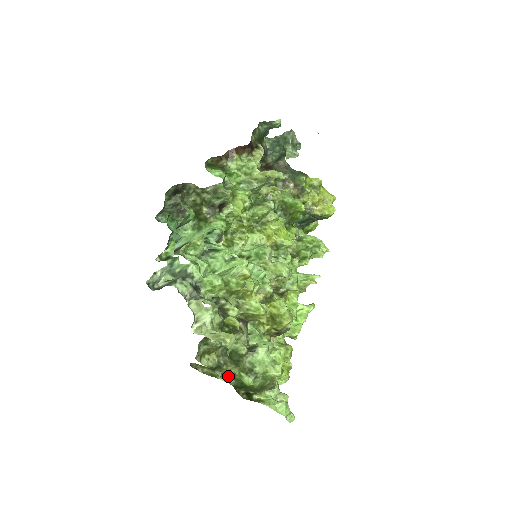
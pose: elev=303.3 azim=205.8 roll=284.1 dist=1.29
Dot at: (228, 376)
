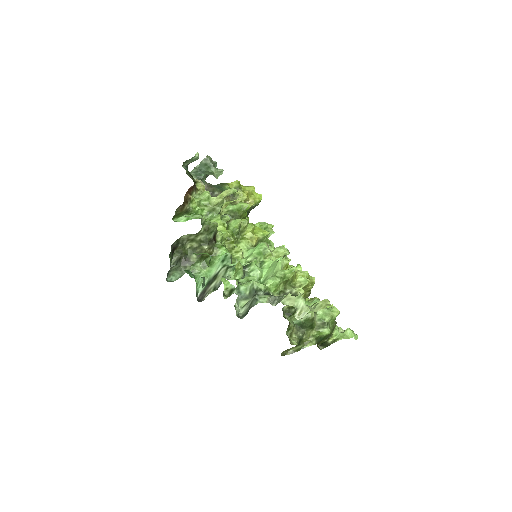
Dot at: (310, 340)
